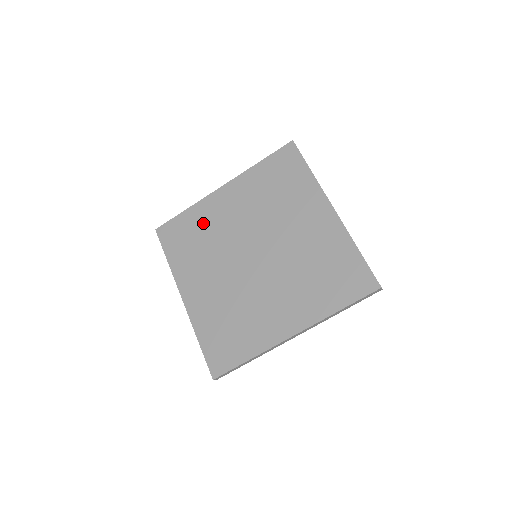
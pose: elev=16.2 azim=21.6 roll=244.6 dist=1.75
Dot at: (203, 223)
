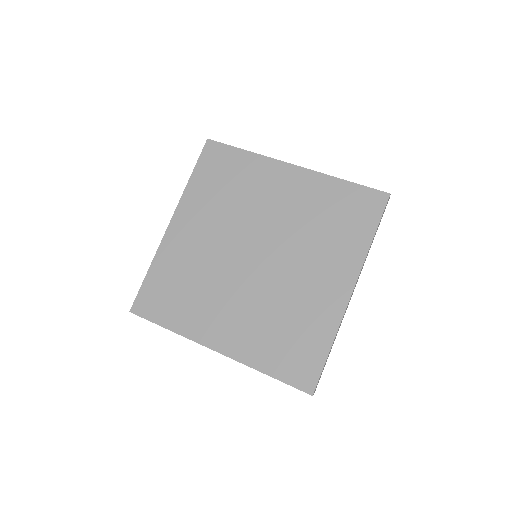
Dot at: (178, 267)
